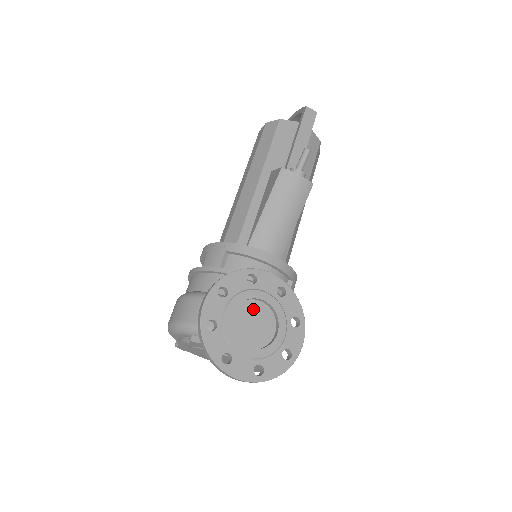
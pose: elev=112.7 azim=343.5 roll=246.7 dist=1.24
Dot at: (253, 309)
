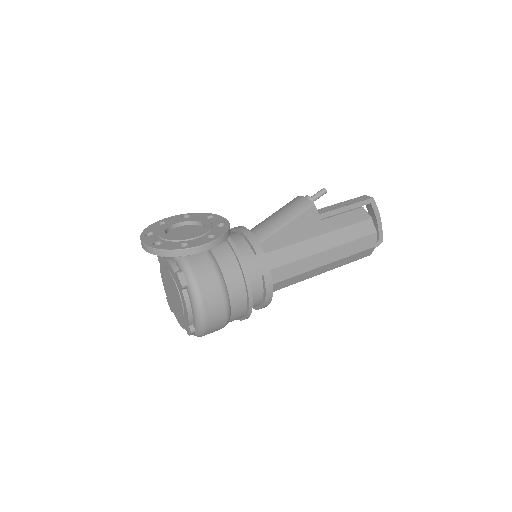
Dot at: (195, 228)
